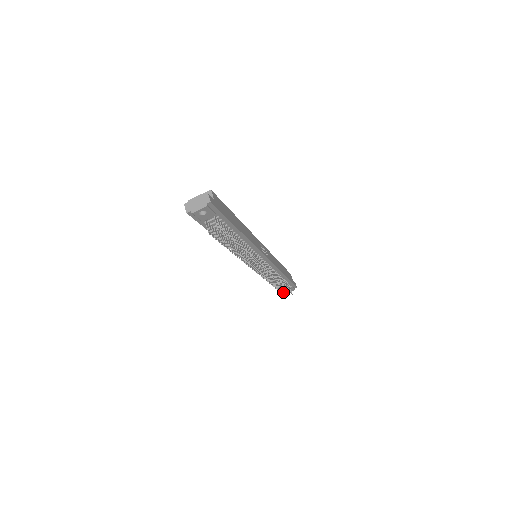
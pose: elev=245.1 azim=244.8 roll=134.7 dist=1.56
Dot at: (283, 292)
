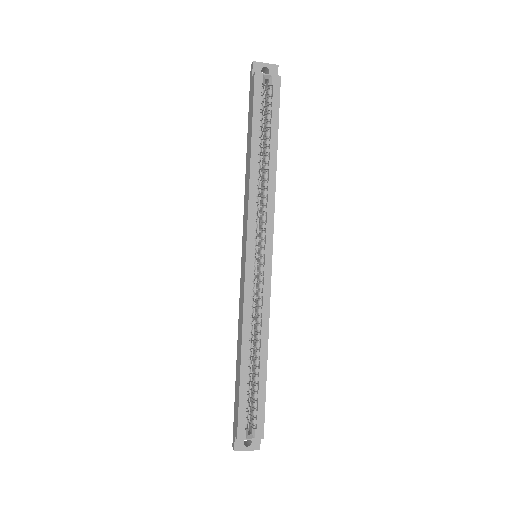
Dot at: occluded
